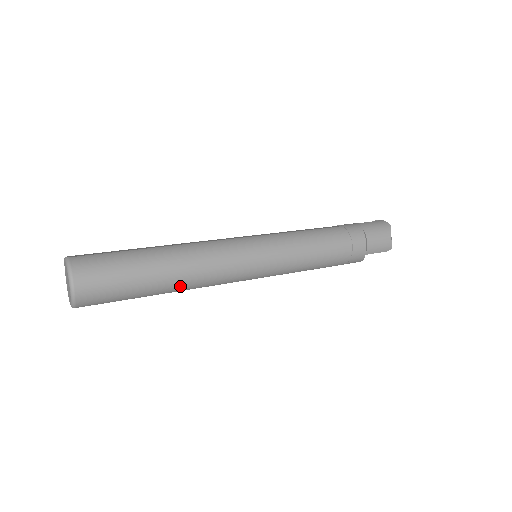
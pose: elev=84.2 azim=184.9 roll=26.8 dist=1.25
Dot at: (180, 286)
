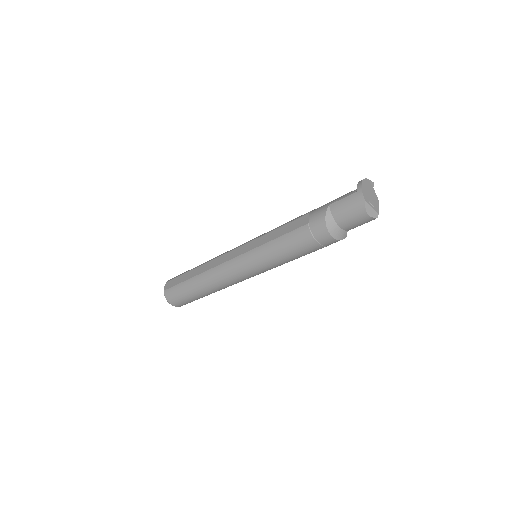
Dot at: occluded
